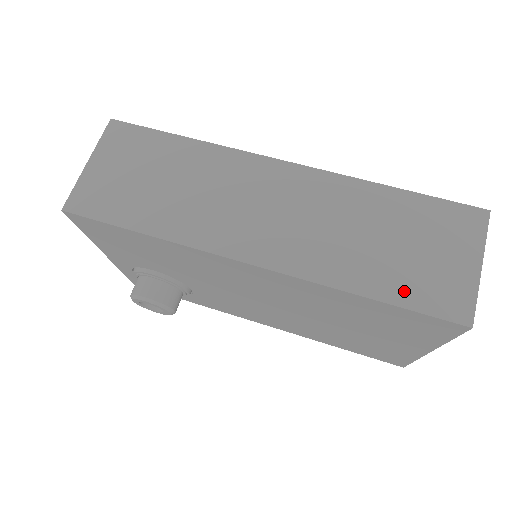
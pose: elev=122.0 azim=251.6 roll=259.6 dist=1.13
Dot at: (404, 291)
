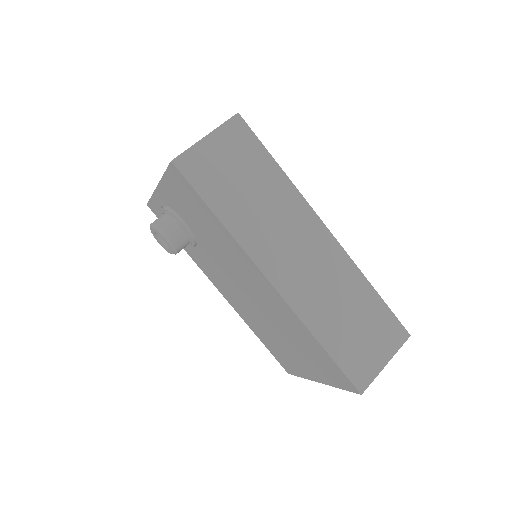
Dot at: (342, 354)
